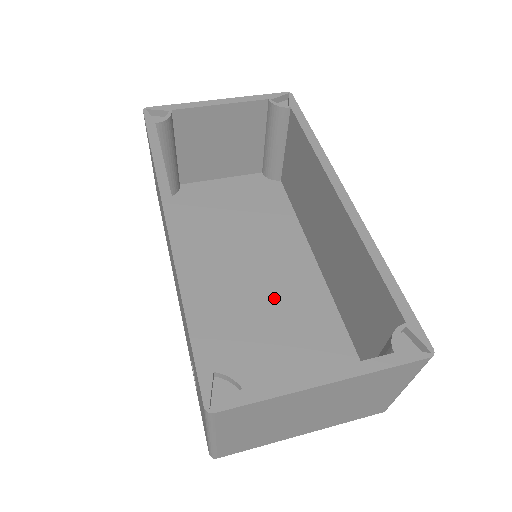
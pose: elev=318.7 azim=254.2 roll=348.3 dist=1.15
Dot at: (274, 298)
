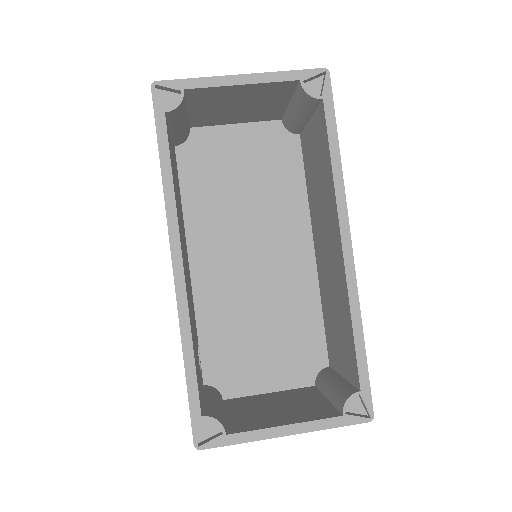
Dot at: (267, 283)
